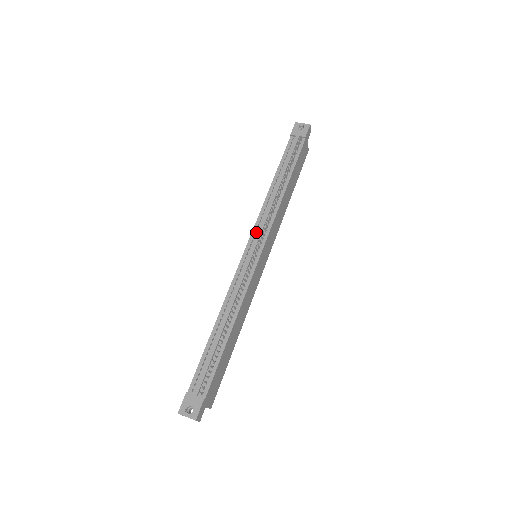
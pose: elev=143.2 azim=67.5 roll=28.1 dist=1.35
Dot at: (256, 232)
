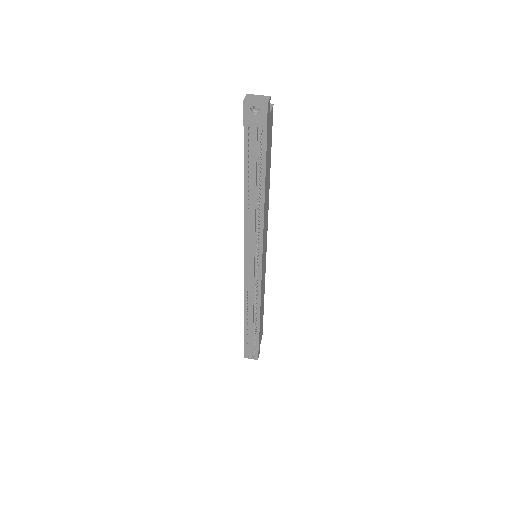
Dot at: (249, 248)
